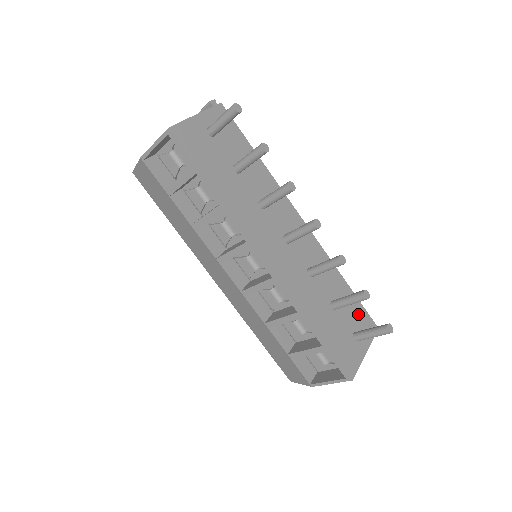
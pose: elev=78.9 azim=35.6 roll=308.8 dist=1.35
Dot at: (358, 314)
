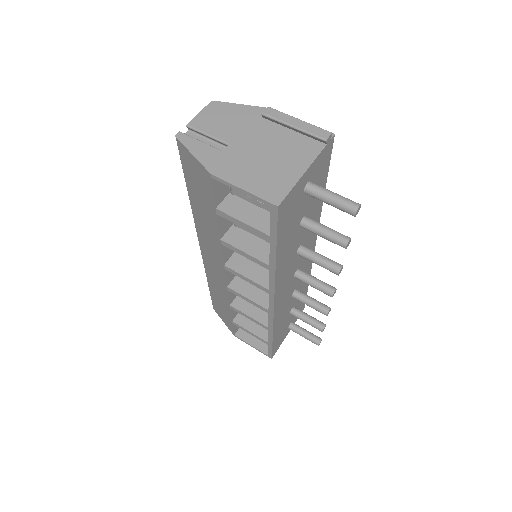
Dot at: occluded
